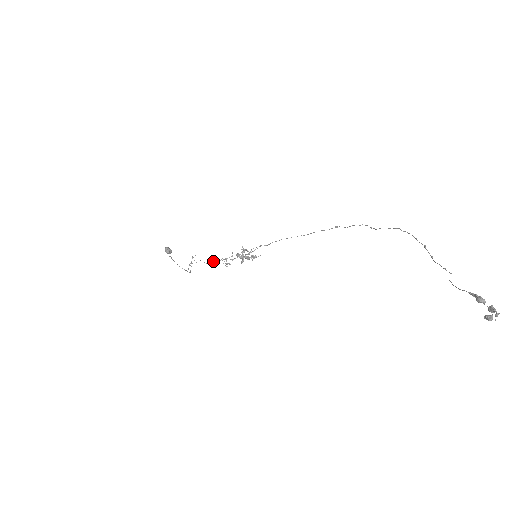
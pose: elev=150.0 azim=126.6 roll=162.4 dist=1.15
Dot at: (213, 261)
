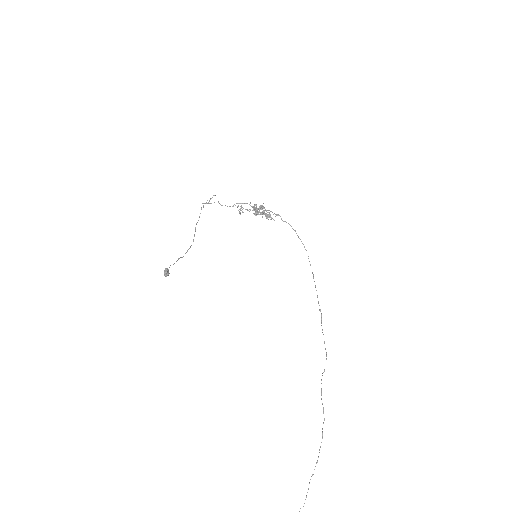
Dot at: occluded
